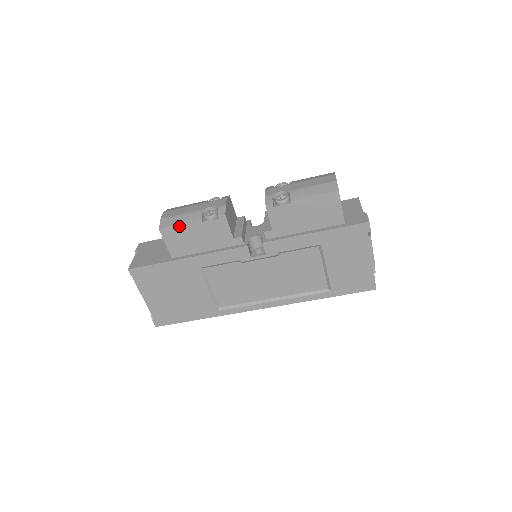
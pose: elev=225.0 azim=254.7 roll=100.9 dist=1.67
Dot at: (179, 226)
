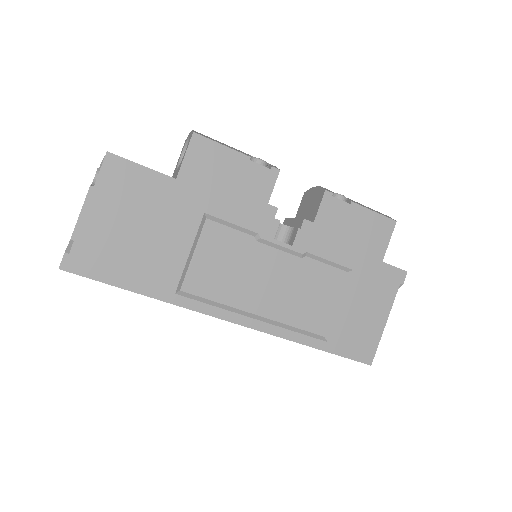
Dot at: (220, 146)
